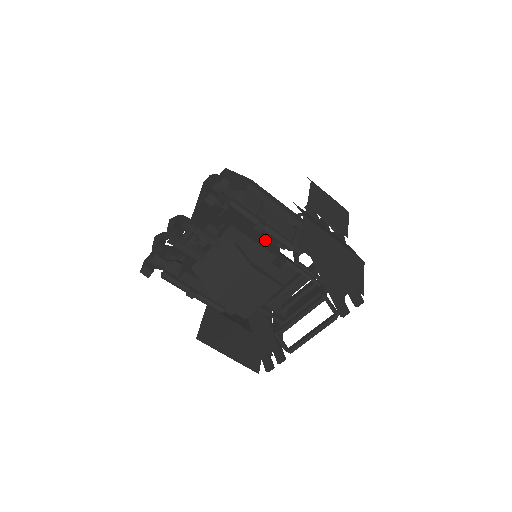
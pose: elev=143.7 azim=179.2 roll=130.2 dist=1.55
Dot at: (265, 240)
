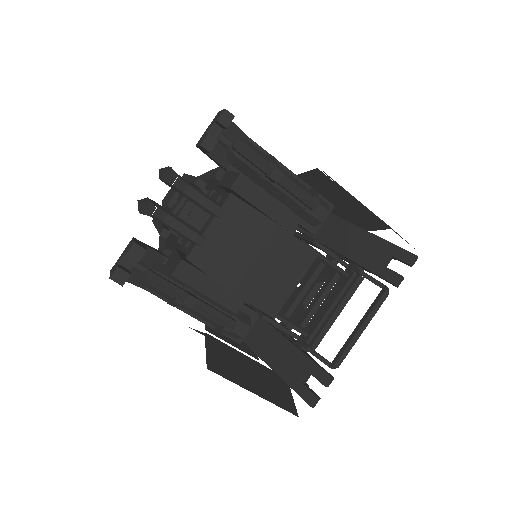
Dot at: occluded
